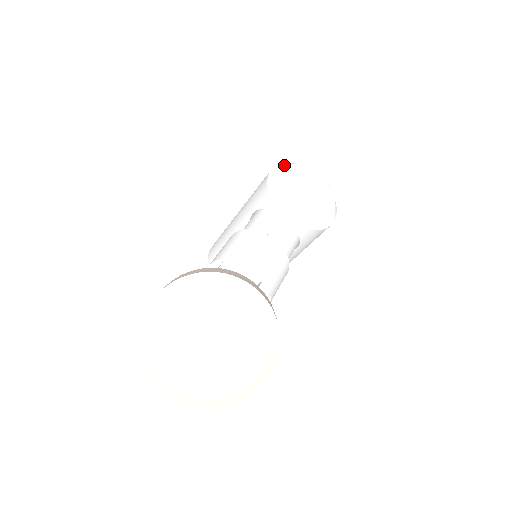
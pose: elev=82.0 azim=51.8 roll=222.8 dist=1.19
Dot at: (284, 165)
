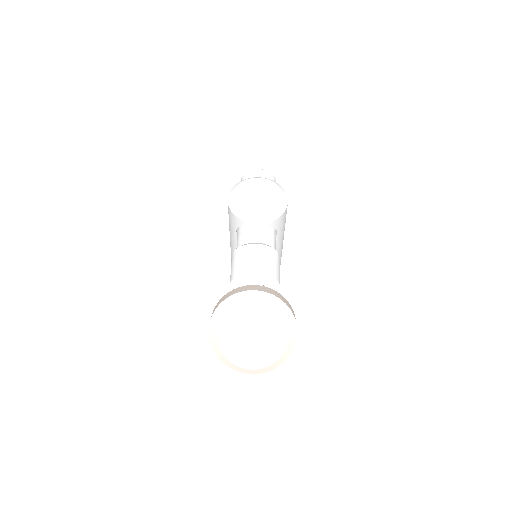
Dot at: (233, 190)
